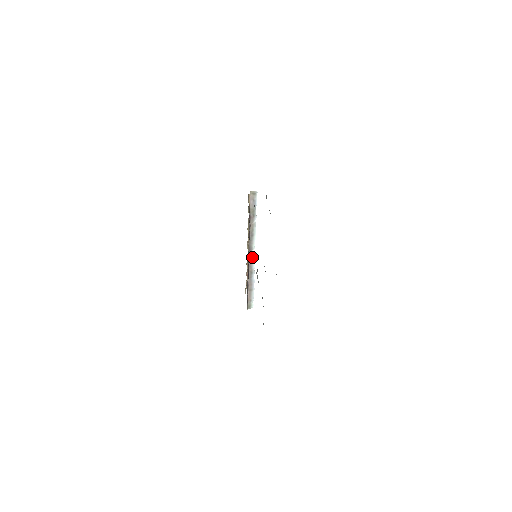
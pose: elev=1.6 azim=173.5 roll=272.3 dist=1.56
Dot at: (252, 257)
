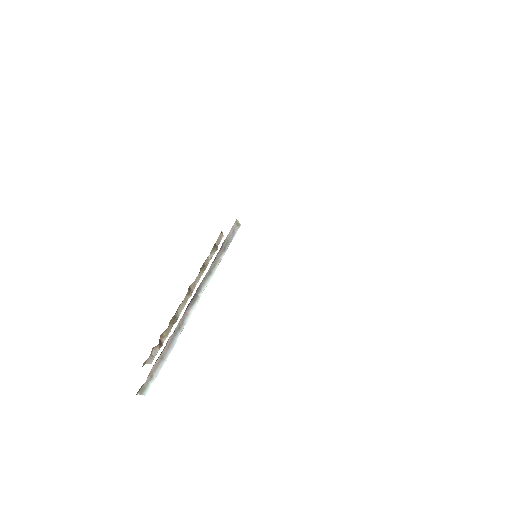
Dot at: (193, 304)
